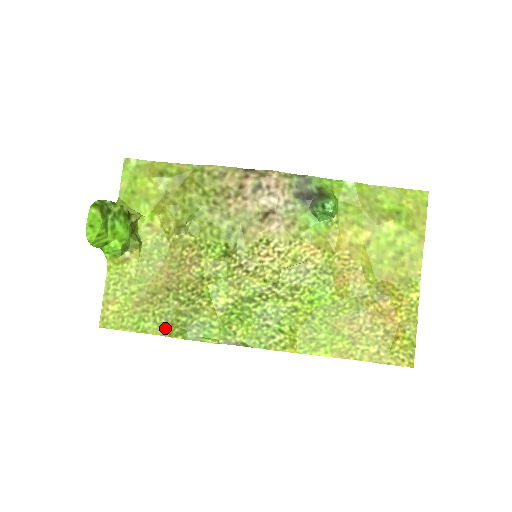
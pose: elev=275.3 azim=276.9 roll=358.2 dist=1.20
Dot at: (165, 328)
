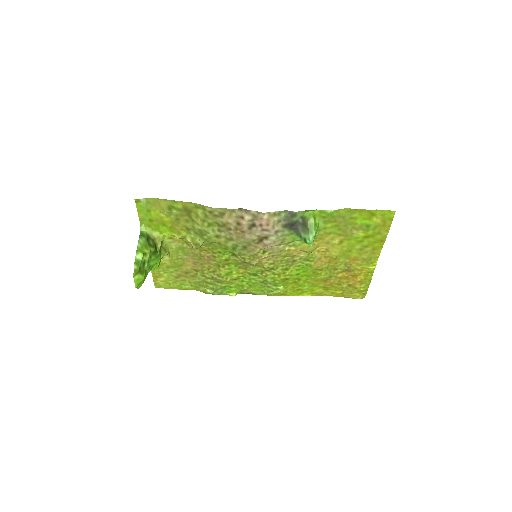
Dot at: (199, 288)
